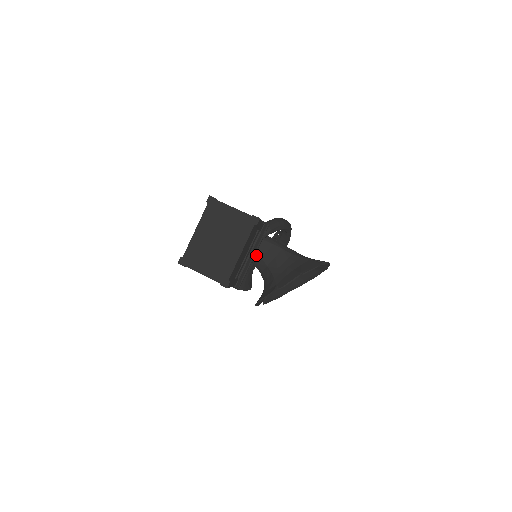
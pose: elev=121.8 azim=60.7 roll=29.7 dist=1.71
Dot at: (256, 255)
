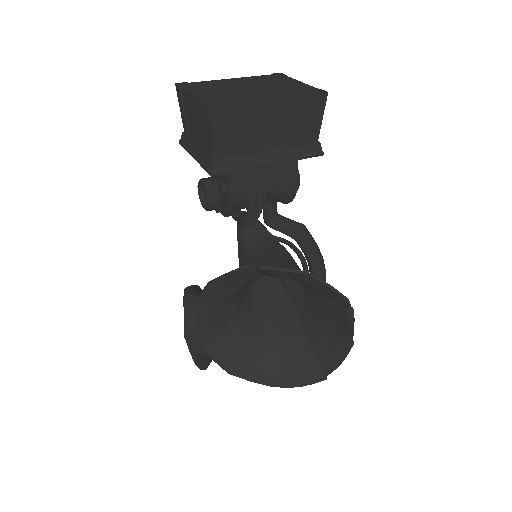
Dot at: (257, 255)
